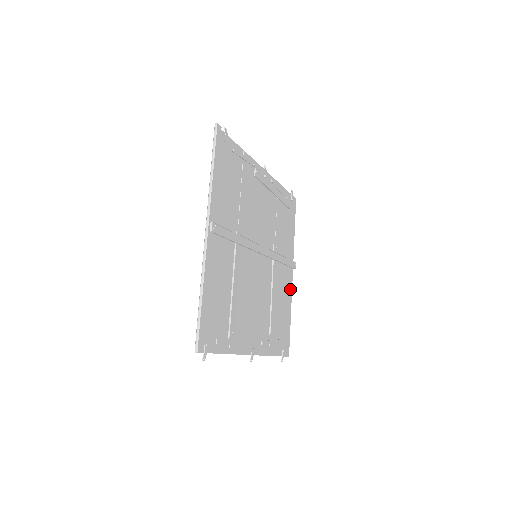
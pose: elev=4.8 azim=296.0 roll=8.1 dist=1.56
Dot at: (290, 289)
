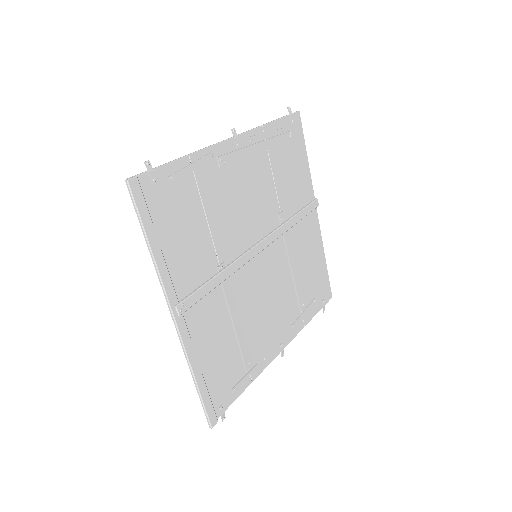
Dot at: (317, 232)
